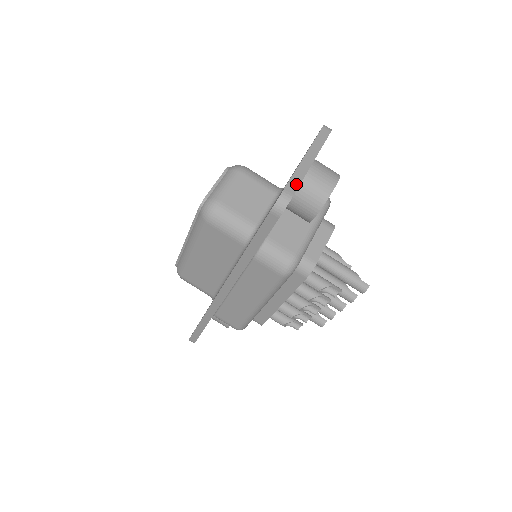
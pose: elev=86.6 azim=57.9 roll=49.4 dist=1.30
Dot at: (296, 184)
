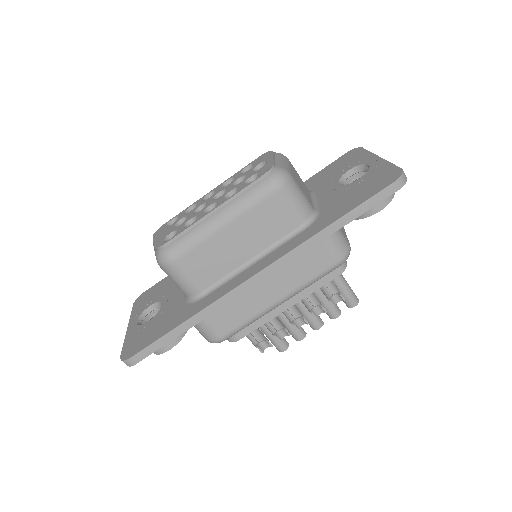
Dot at: occluded
